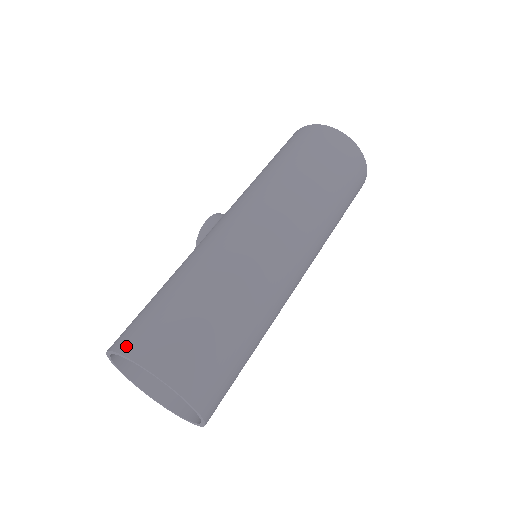
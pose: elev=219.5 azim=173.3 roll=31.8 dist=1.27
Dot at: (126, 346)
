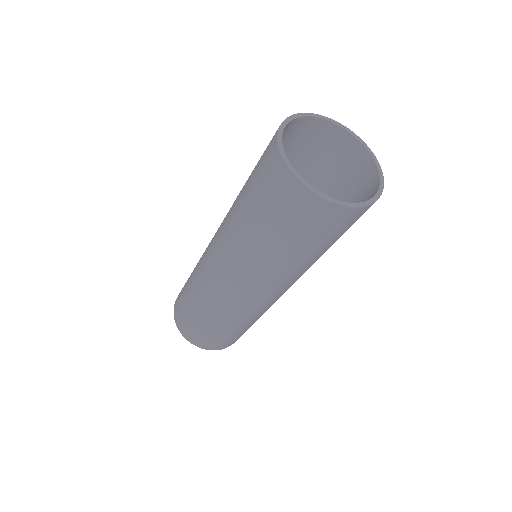
Dot at: (177, 298)
